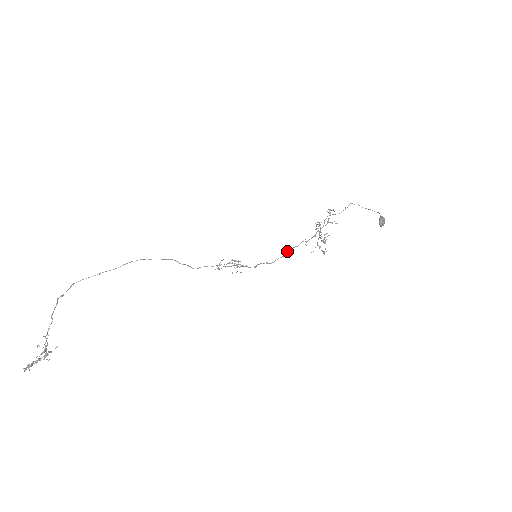
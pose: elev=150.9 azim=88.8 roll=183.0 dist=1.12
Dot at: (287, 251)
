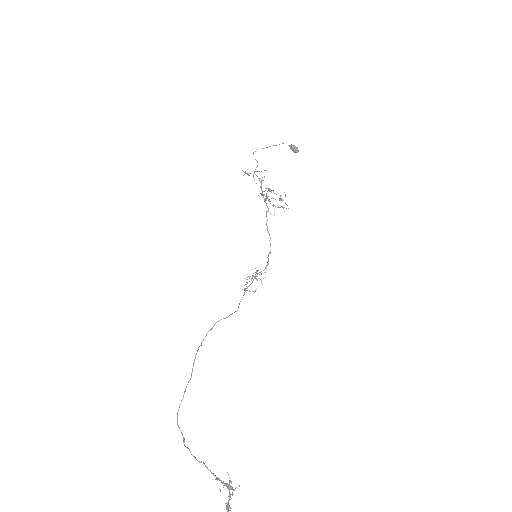
Dot at: occluded
